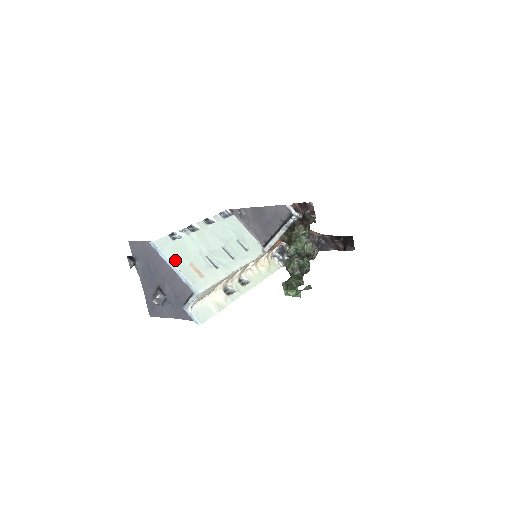
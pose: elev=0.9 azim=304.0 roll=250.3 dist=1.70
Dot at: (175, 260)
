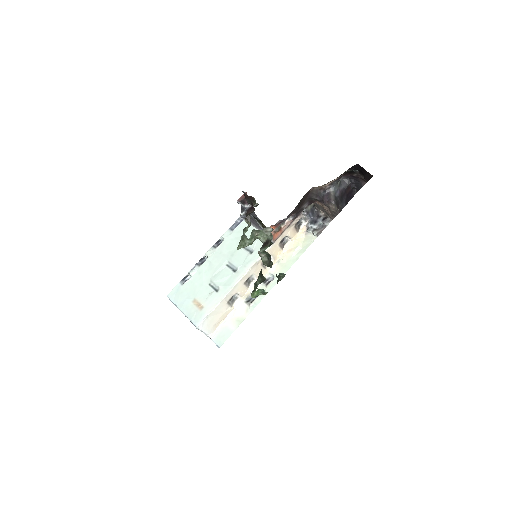
Dot at: (181, 304)
